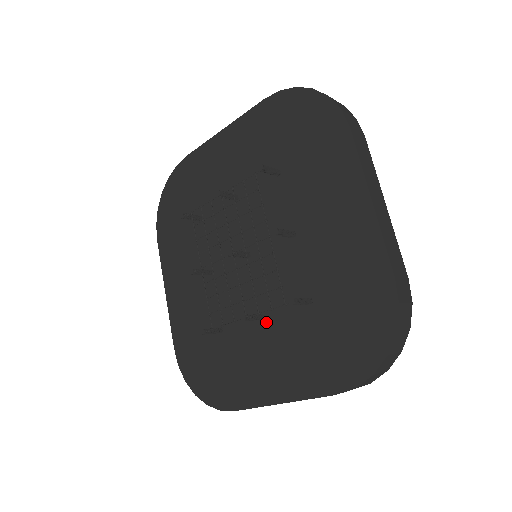
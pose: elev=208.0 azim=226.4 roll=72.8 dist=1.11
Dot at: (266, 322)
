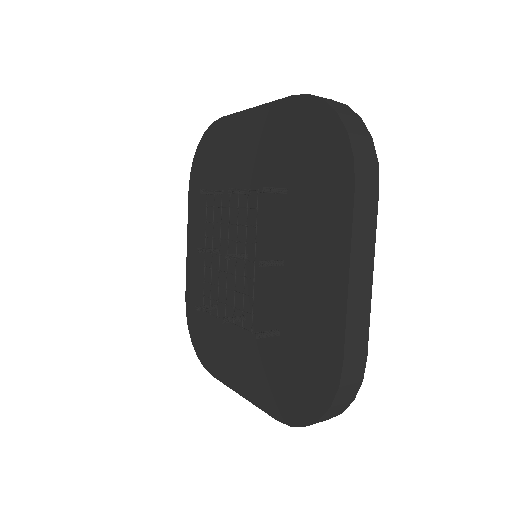
Dot at: (246, 325)
